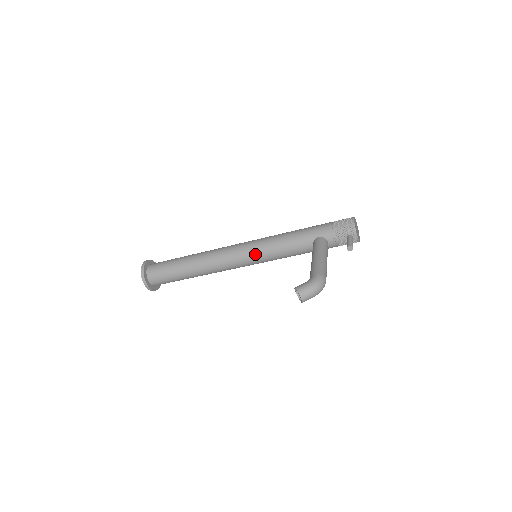
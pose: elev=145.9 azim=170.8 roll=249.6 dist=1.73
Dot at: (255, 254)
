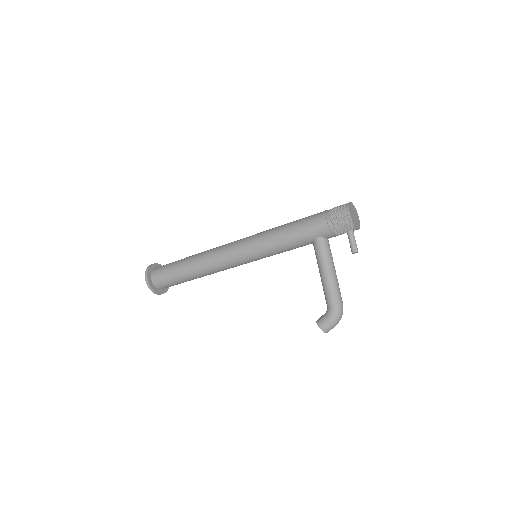
Dot at: (255, 259)
